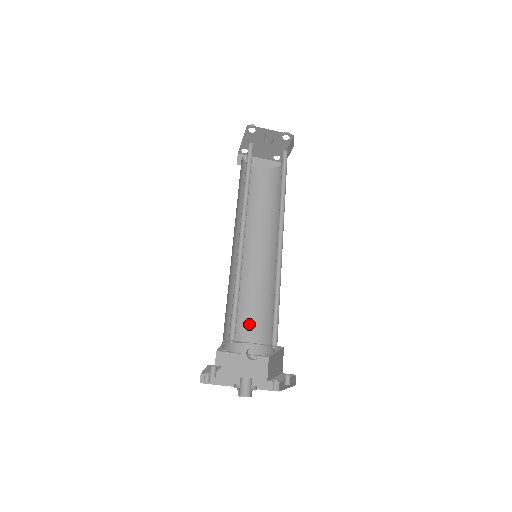
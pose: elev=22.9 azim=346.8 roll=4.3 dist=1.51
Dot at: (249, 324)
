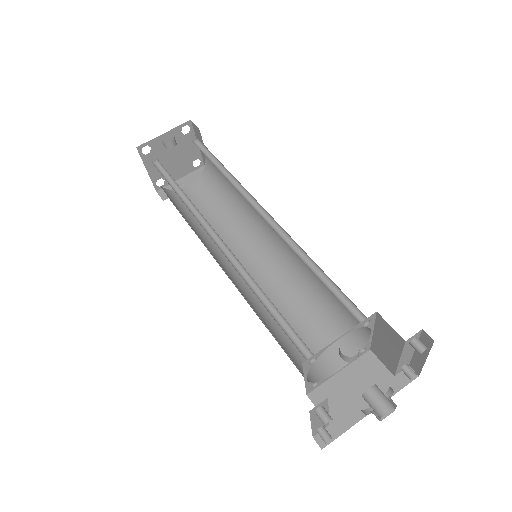
Dot at: (315, 333)
